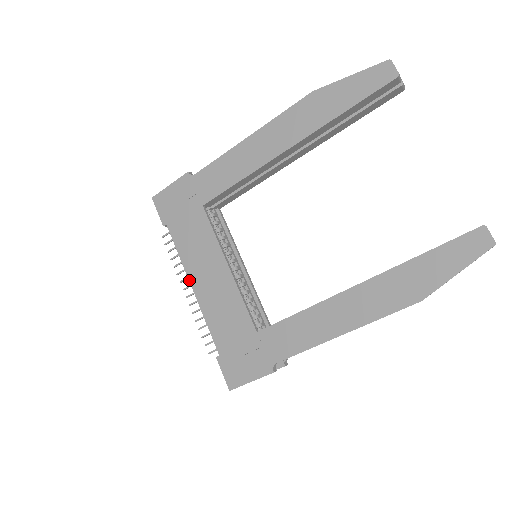
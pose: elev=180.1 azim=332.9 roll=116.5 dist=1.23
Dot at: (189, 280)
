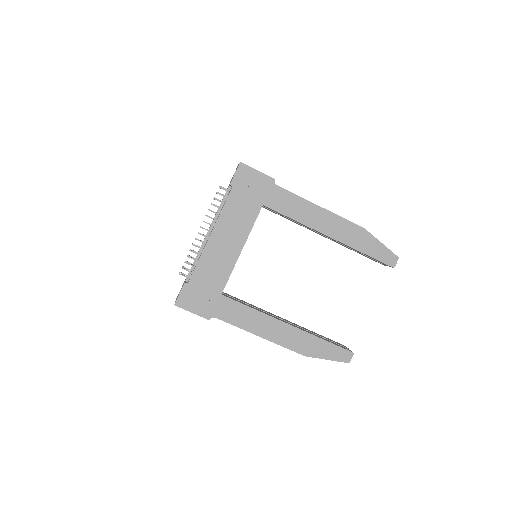
Dot at: (213, 230)
